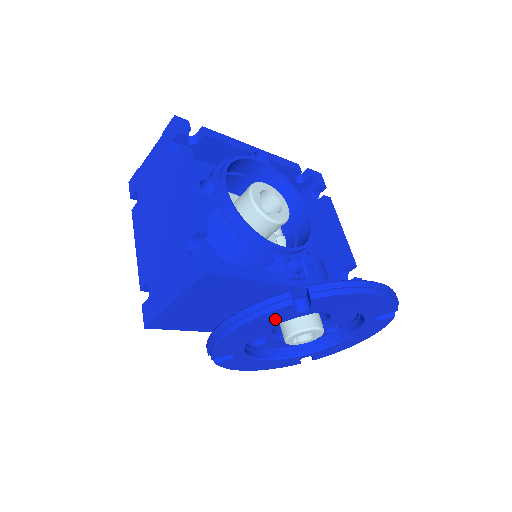
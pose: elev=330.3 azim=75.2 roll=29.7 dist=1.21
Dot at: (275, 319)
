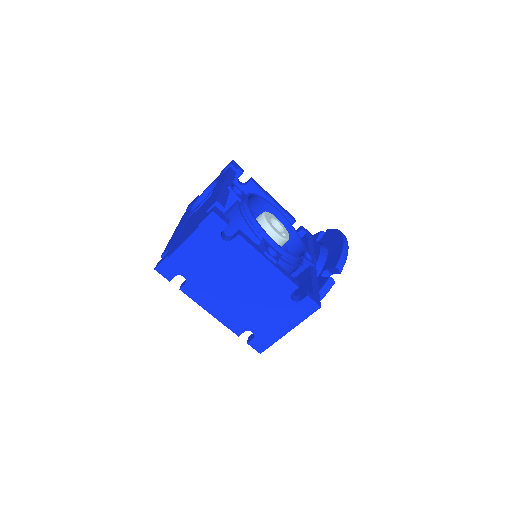
Dot at: occluded
